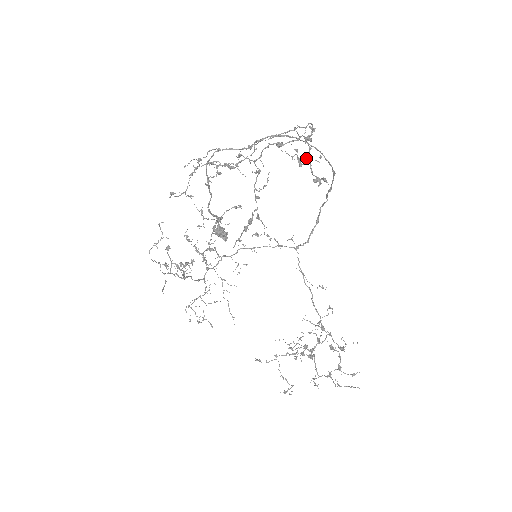
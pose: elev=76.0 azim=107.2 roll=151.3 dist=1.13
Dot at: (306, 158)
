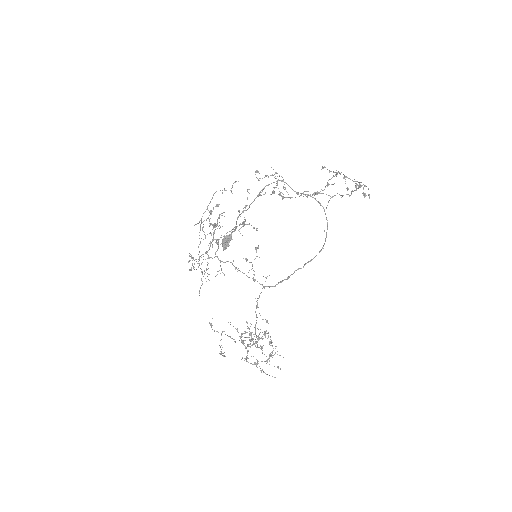
Dot at: occluded
